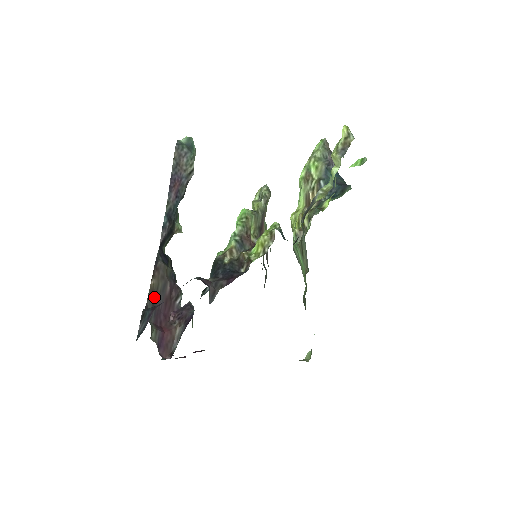
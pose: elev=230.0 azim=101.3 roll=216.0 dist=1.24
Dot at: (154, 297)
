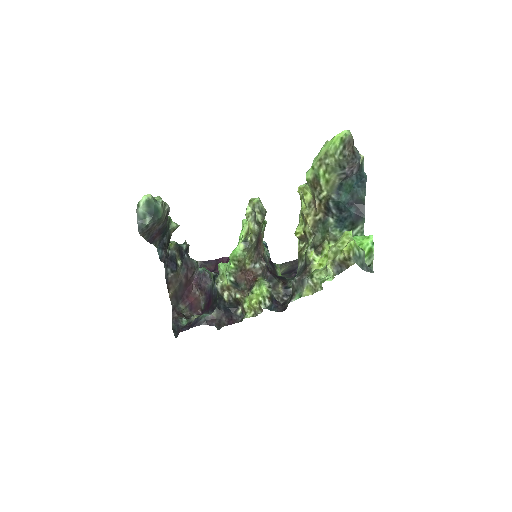
Dot at: (175, 295)
